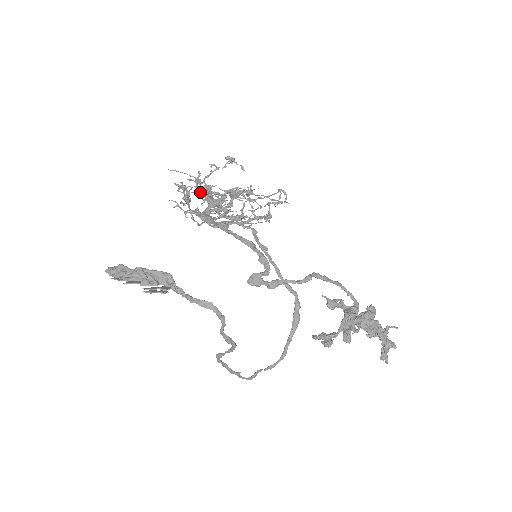
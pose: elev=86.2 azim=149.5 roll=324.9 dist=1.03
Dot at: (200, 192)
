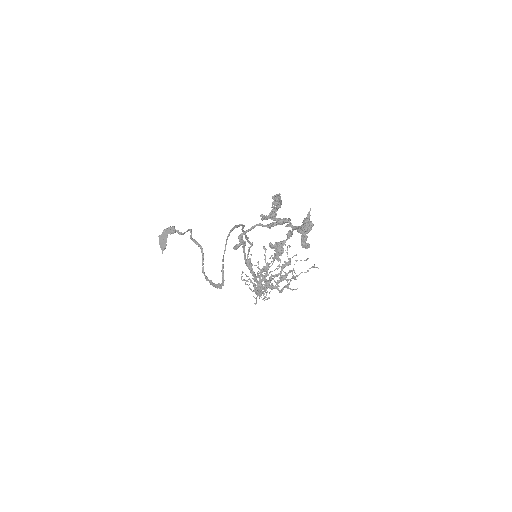
Dot at: occluded
